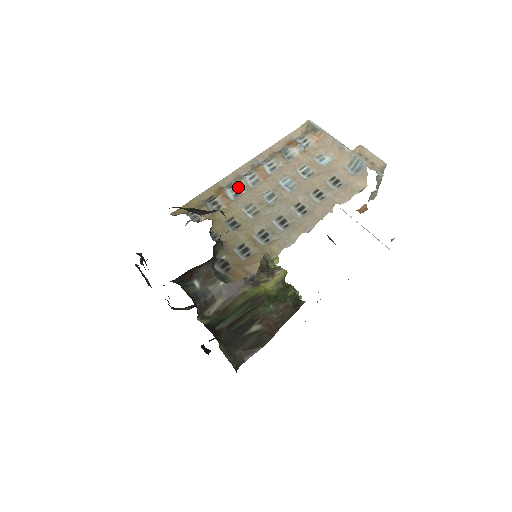
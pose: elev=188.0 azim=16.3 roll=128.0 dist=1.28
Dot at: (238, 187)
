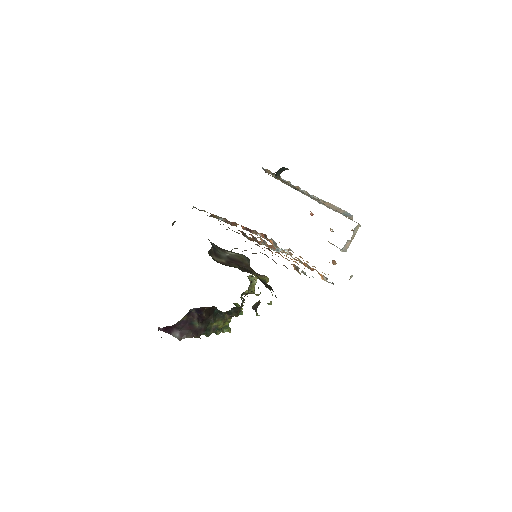
Dot at: occluded
